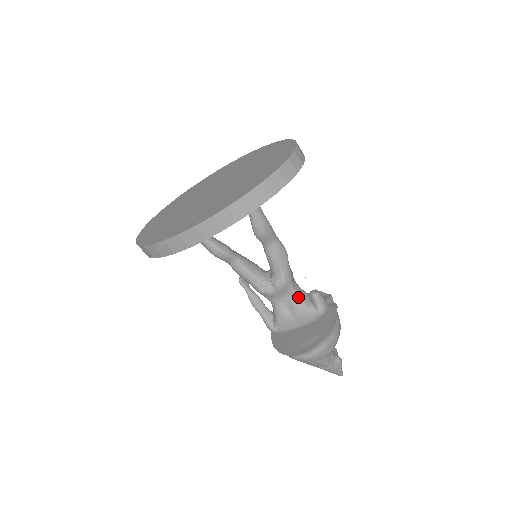
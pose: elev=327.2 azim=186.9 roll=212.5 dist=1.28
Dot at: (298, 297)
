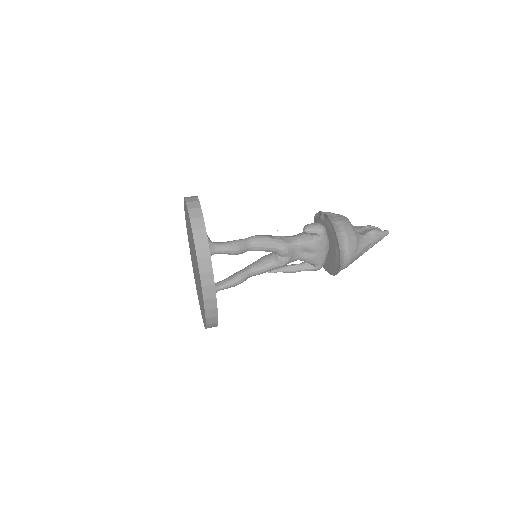
Dot at: (302, 242)
